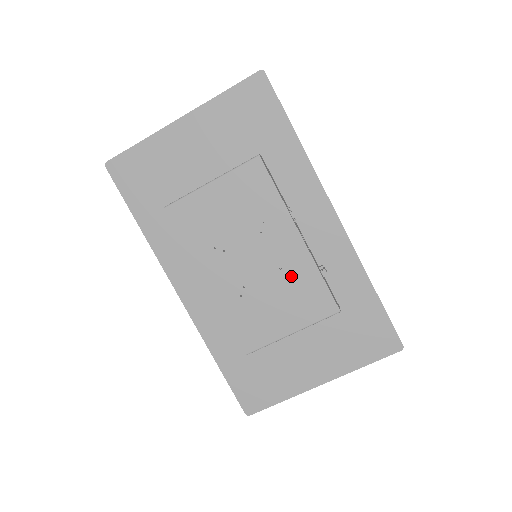
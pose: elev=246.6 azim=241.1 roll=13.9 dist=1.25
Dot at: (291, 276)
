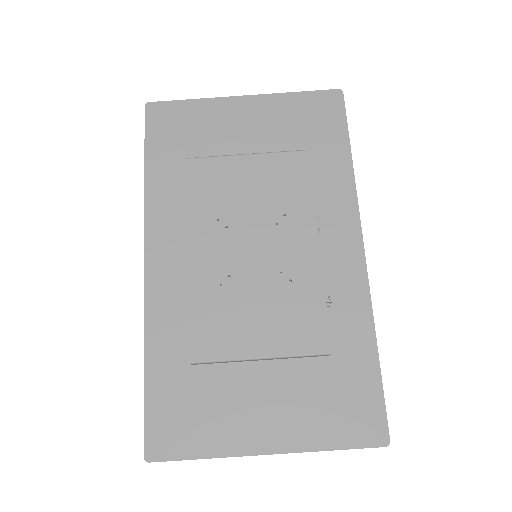
Dot at: (290, 286)
